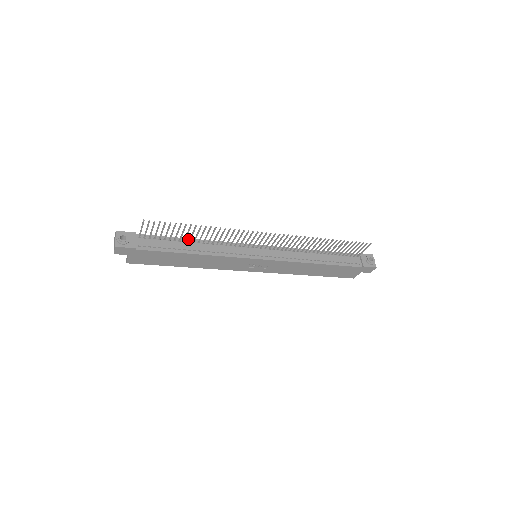
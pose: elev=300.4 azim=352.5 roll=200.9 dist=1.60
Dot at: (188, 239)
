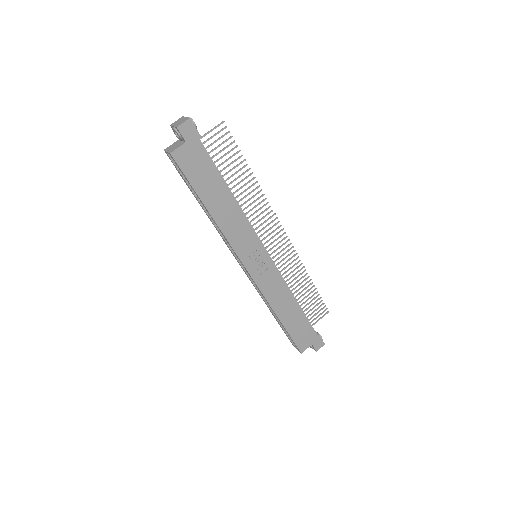
Dot at: occluded
